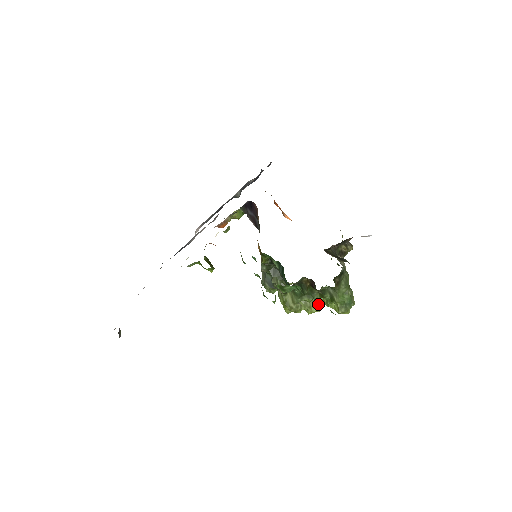
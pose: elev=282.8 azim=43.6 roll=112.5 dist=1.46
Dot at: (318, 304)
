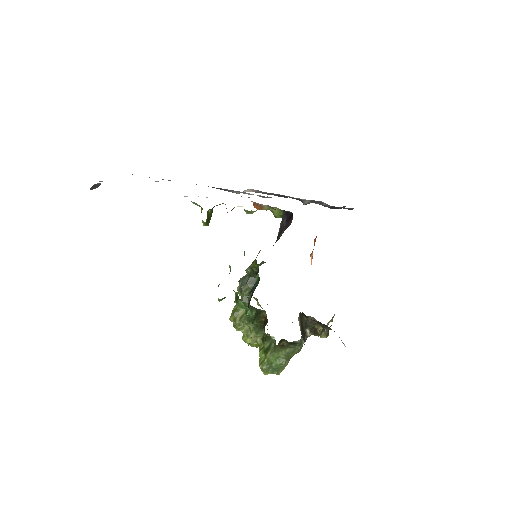
Dot at: (256, 341)
